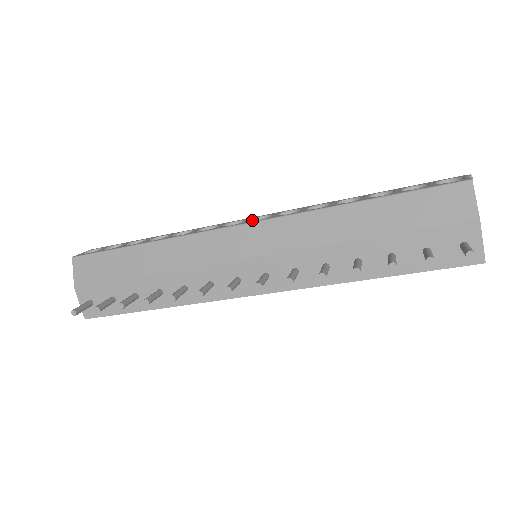
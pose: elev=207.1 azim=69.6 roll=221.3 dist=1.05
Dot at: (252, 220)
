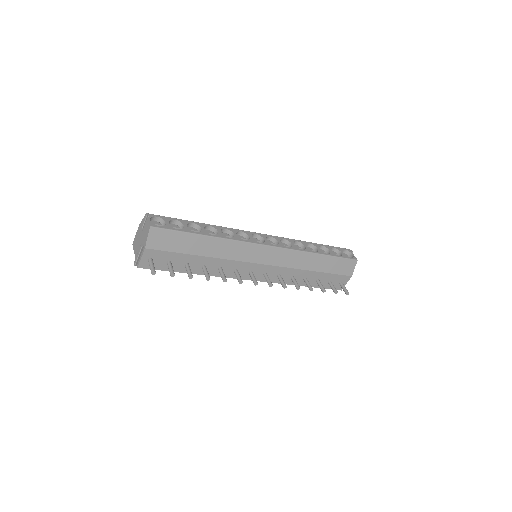
Dot at: (266, 238)
